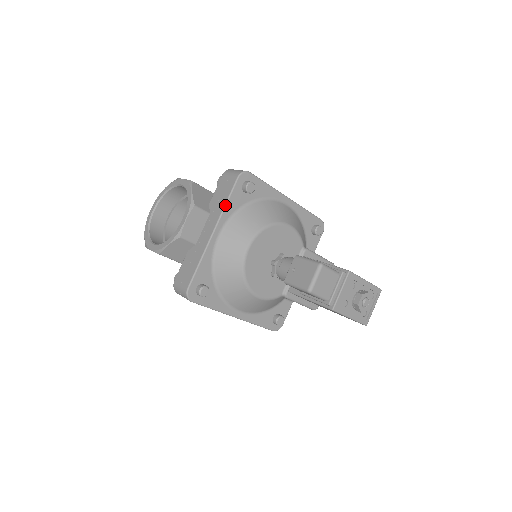
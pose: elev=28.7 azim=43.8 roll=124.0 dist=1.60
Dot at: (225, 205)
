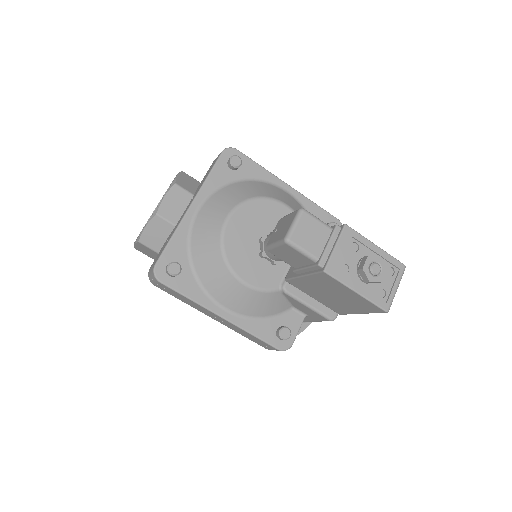
Dot at: (206, 178)
